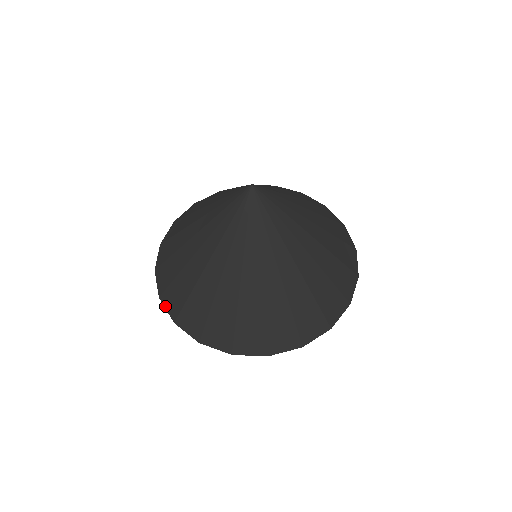
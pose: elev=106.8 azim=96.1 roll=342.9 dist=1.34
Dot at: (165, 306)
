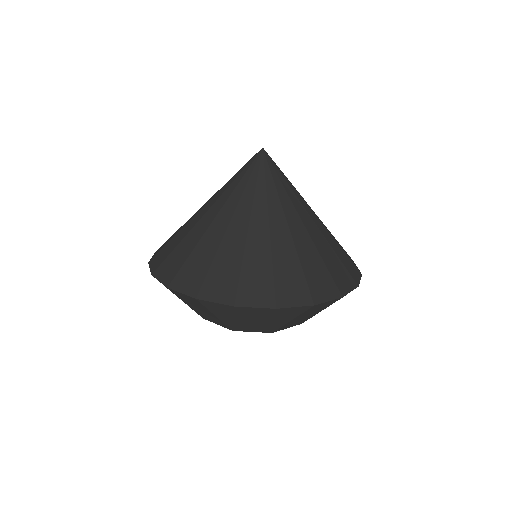
Dot at: (150, 266)
